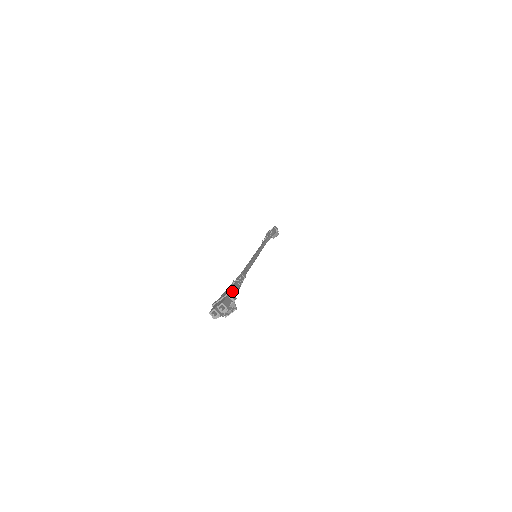
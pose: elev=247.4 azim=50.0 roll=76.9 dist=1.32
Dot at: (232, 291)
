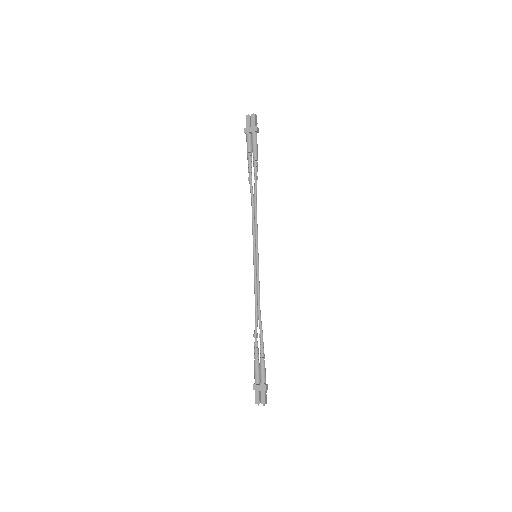
Dot at: (265, 380)
